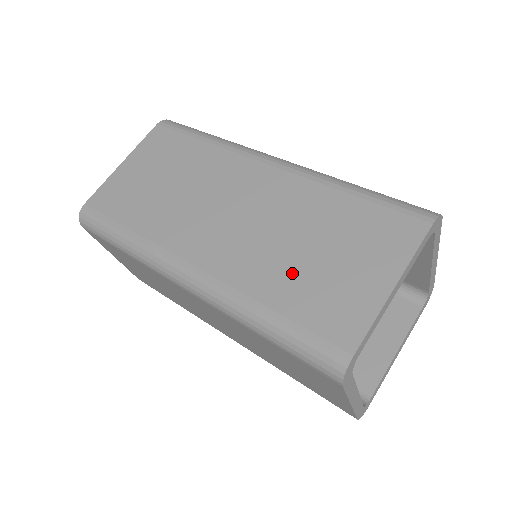
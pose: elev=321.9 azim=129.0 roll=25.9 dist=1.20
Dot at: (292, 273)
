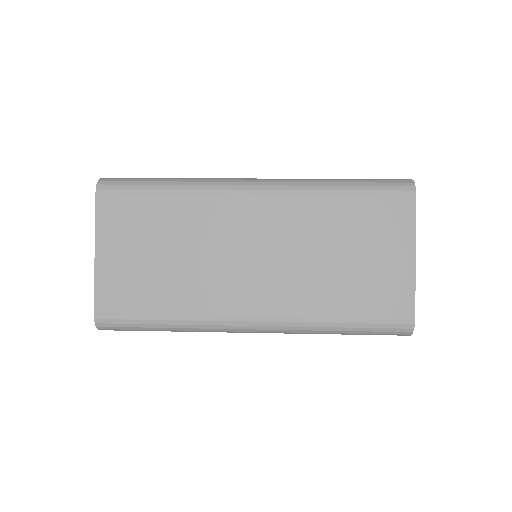
Dot at: (339, 284)
